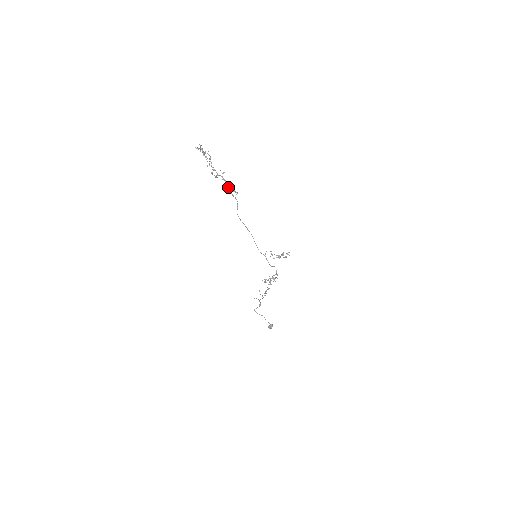
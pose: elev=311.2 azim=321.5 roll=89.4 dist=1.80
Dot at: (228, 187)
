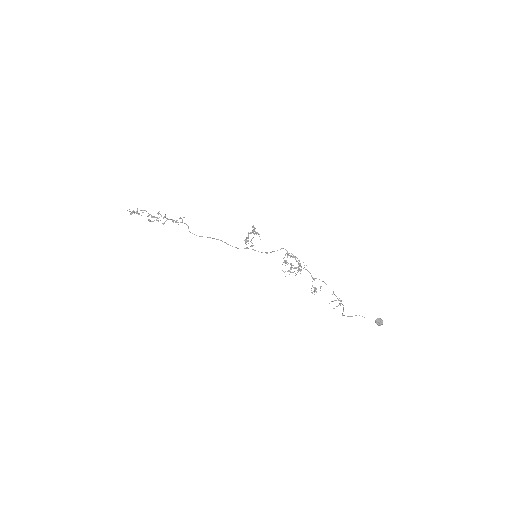
Dot at: occluded
